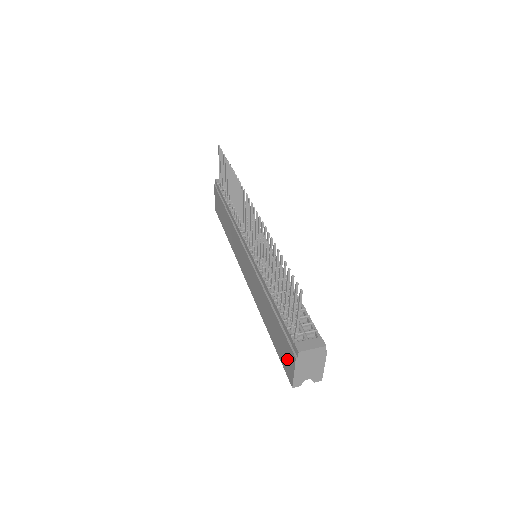
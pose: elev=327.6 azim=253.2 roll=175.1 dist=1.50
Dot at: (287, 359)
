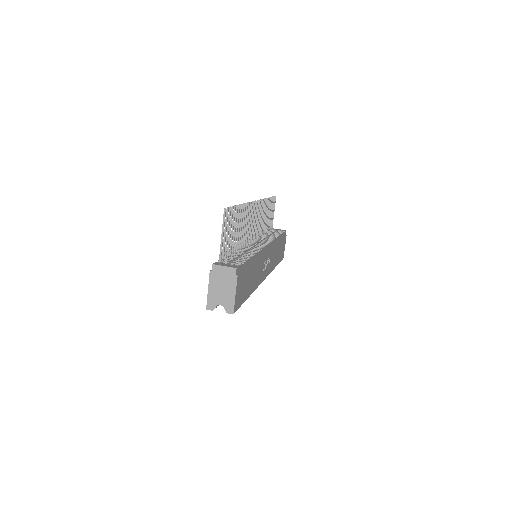
Dot at: occluded
